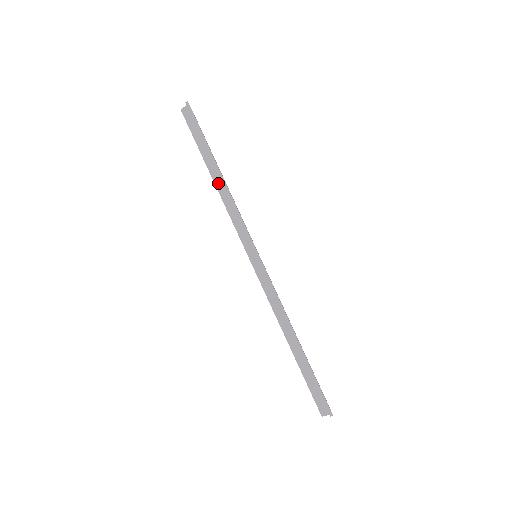
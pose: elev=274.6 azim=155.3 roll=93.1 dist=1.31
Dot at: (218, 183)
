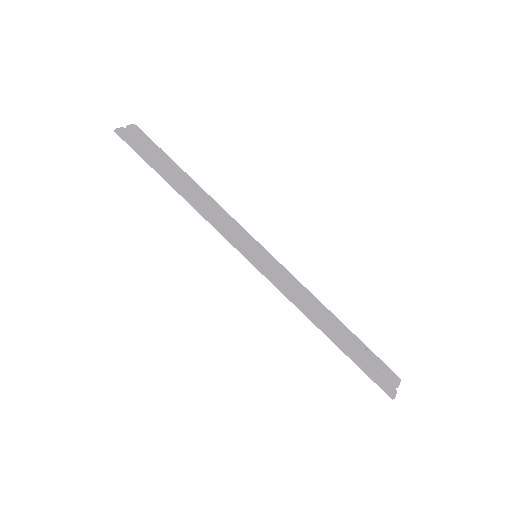
Dot at: occluded
